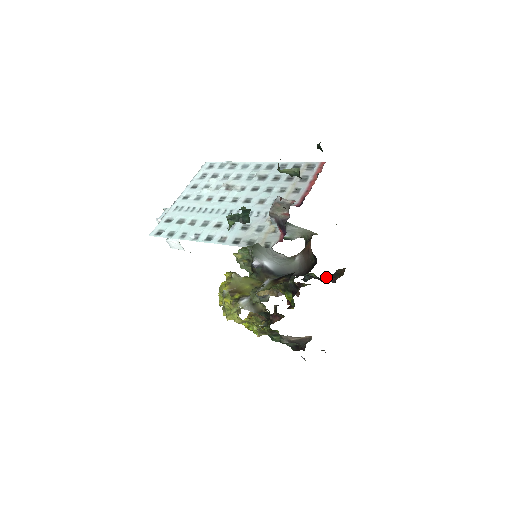
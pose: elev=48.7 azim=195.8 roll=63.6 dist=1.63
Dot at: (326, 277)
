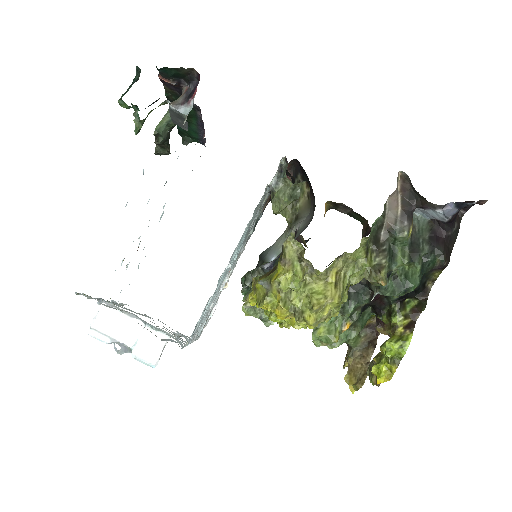
Dot at: occluded
